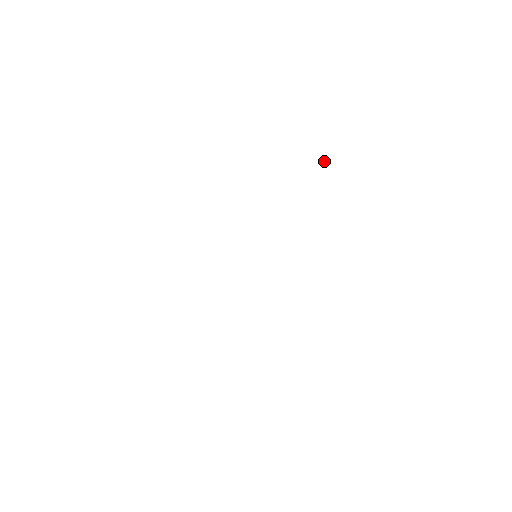
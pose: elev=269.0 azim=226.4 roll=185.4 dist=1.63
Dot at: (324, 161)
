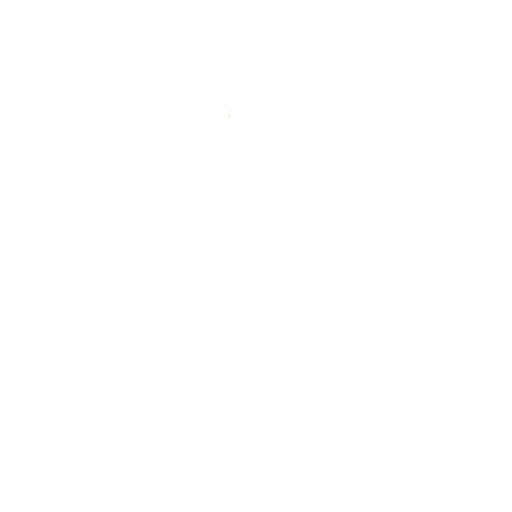
Dot at: (229, 116)
